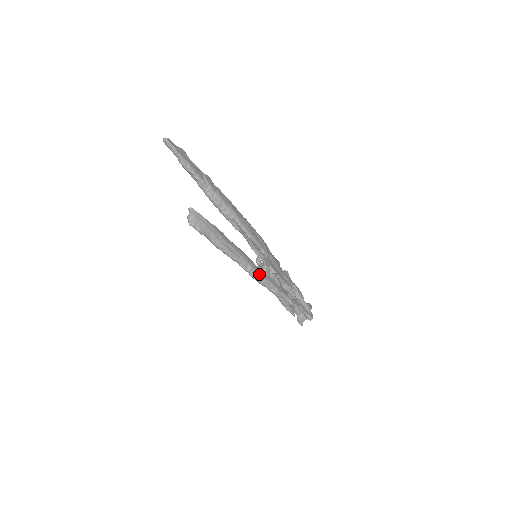
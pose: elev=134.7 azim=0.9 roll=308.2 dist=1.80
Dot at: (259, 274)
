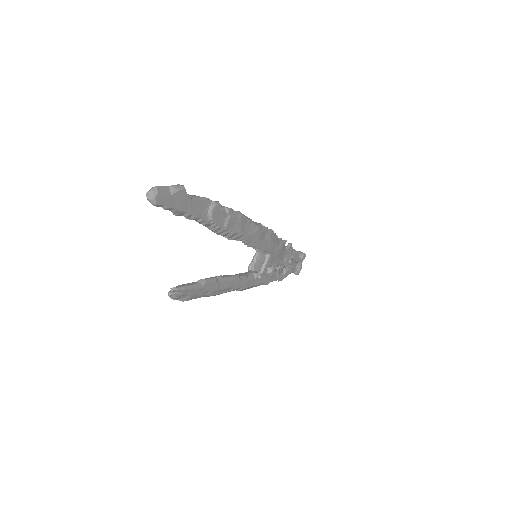
Dot at: (250, 287)
